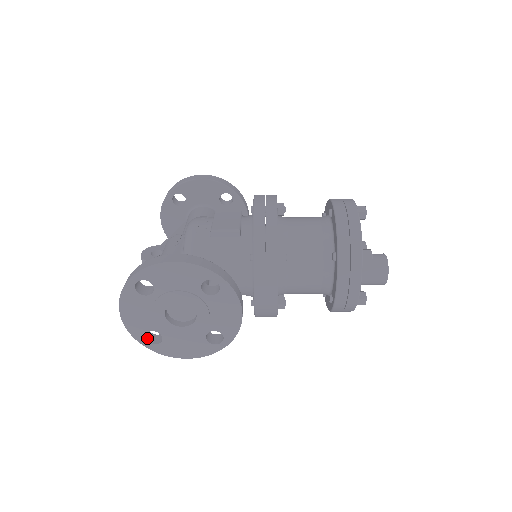
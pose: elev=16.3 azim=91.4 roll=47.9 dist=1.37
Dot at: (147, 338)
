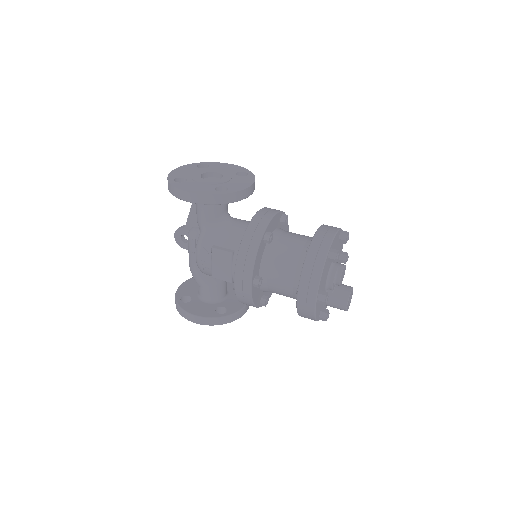
Dot at: occluded
